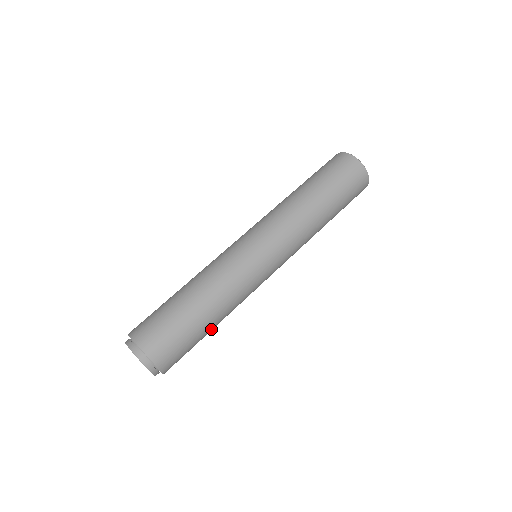
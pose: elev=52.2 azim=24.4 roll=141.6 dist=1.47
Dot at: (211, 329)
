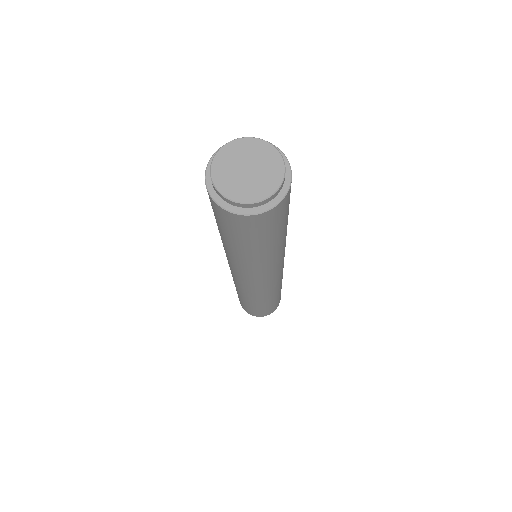
Dot at: occluded
